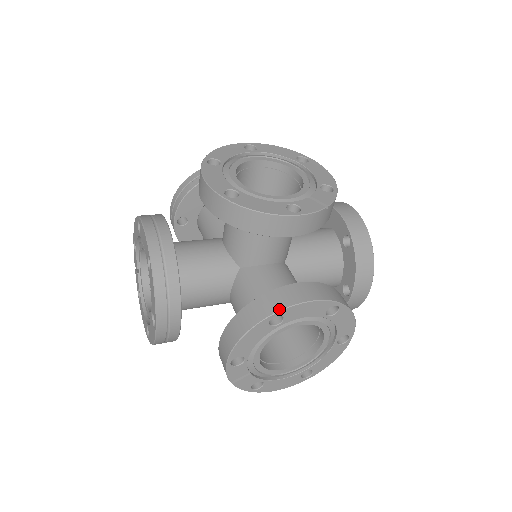
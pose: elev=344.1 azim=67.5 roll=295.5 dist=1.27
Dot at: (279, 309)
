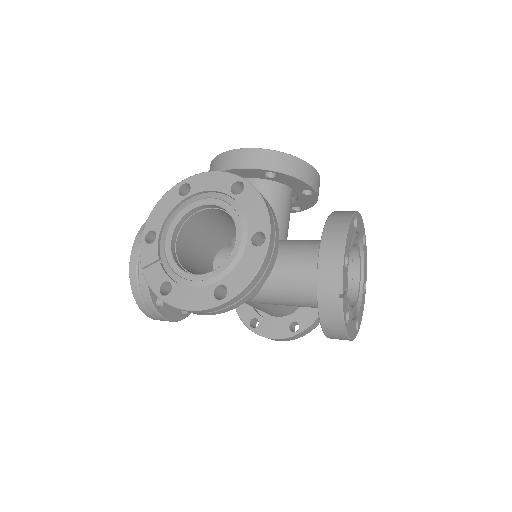
Dot at: (355, 211)
